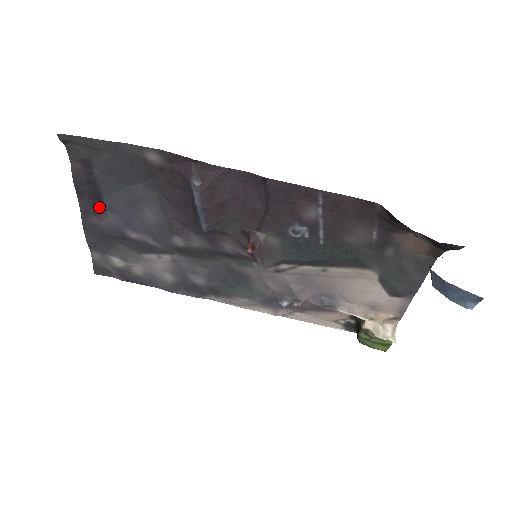
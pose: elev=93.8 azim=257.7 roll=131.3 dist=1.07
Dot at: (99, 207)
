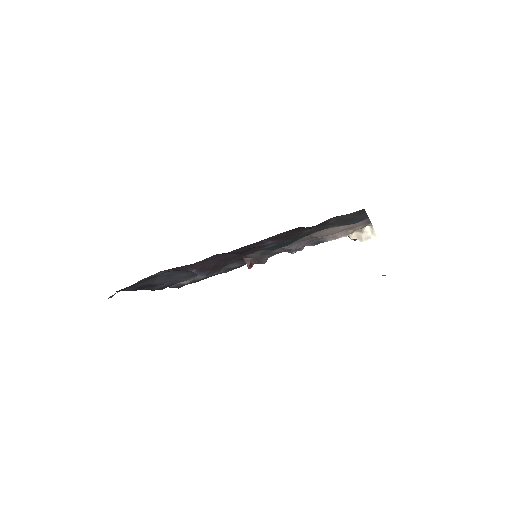
Dot at: (154, 286)
